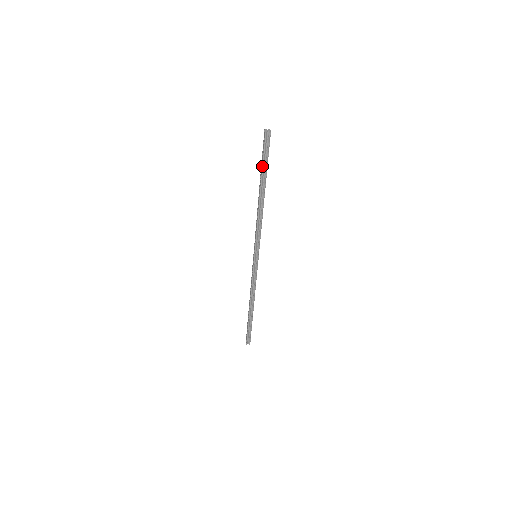
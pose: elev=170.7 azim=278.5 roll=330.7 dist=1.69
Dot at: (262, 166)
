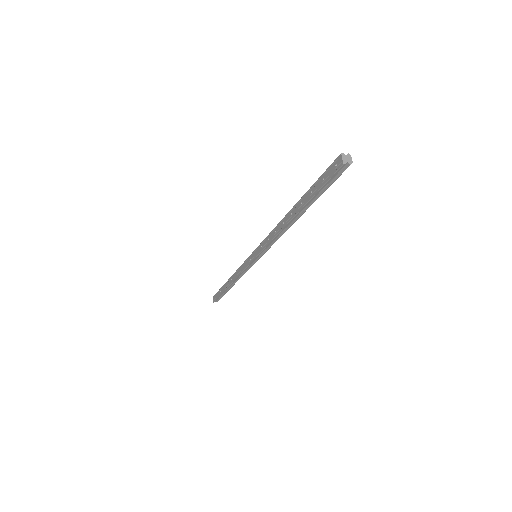
Dot at: (313, 195)
